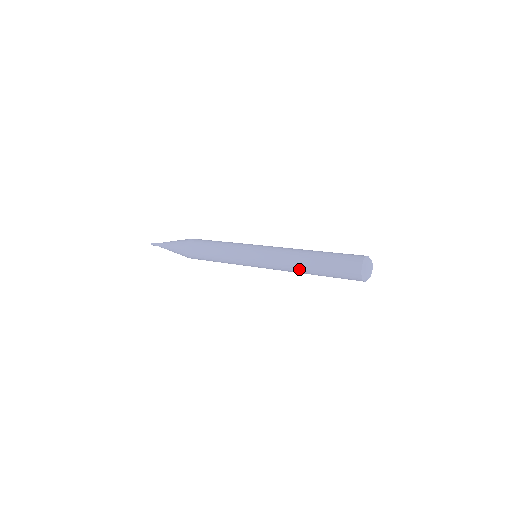
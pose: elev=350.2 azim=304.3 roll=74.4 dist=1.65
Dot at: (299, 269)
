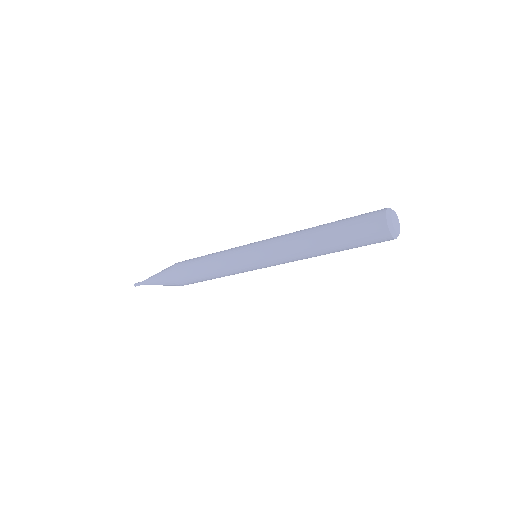
Dot at: (309, 247)
